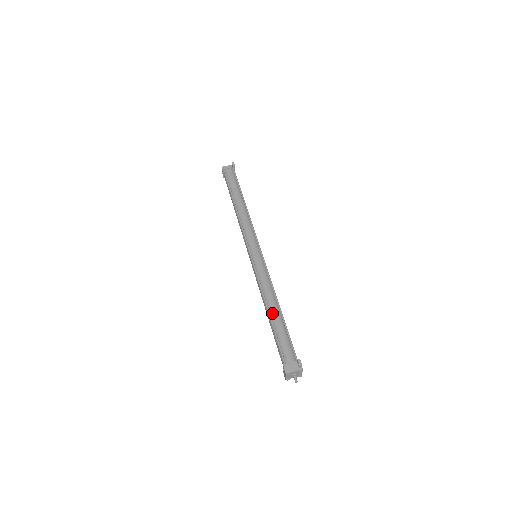
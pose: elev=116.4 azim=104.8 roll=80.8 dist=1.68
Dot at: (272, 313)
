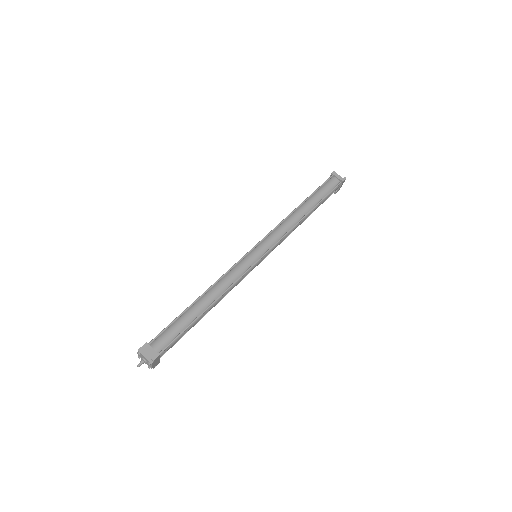
Dot at: (198, 303)
